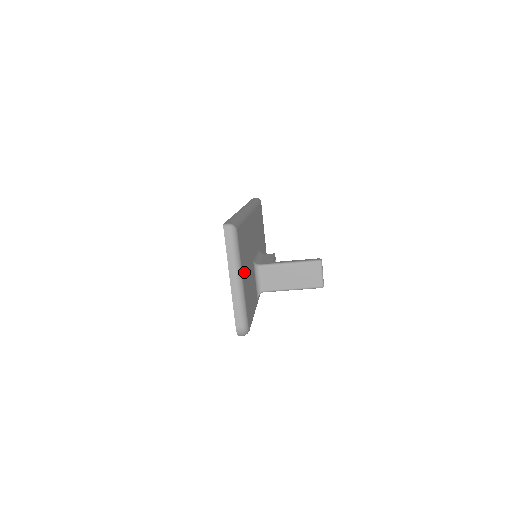
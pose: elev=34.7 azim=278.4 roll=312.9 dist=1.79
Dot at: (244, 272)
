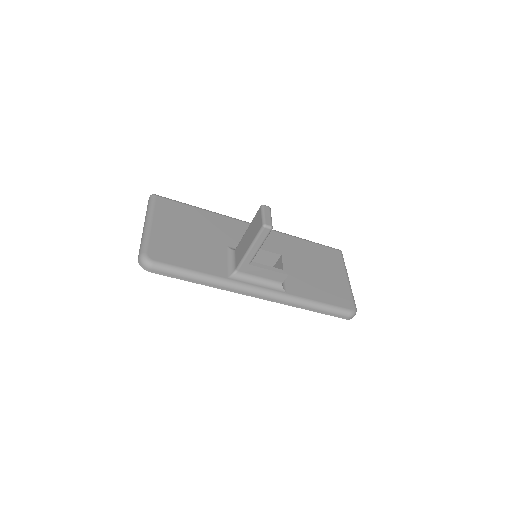
Dot at: (165, 225)
